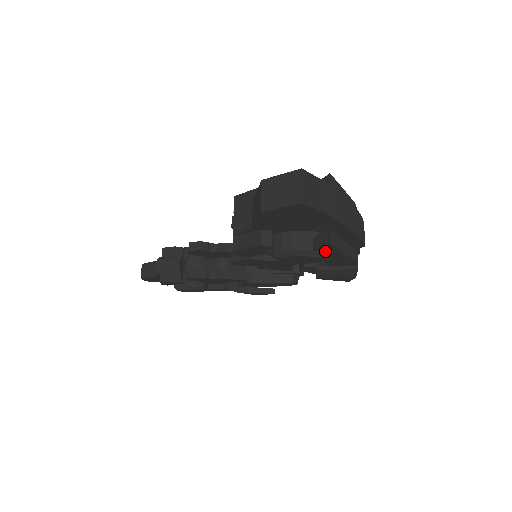
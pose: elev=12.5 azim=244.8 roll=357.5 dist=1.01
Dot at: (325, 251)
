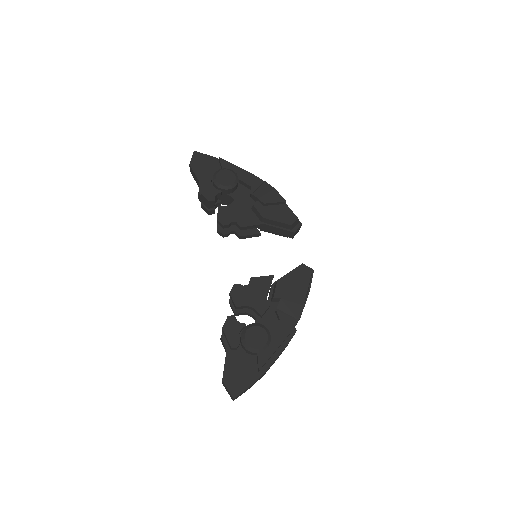
Dot at: occluded
